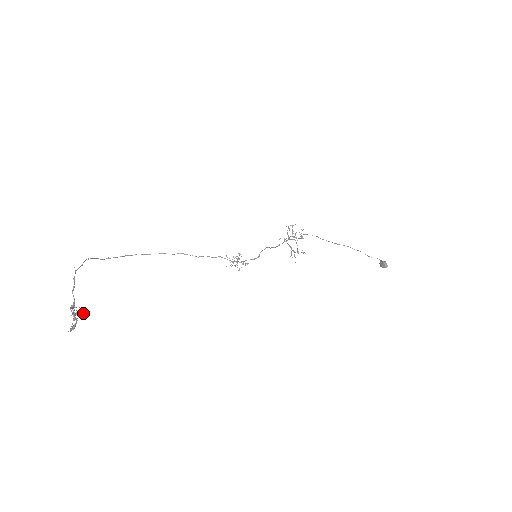
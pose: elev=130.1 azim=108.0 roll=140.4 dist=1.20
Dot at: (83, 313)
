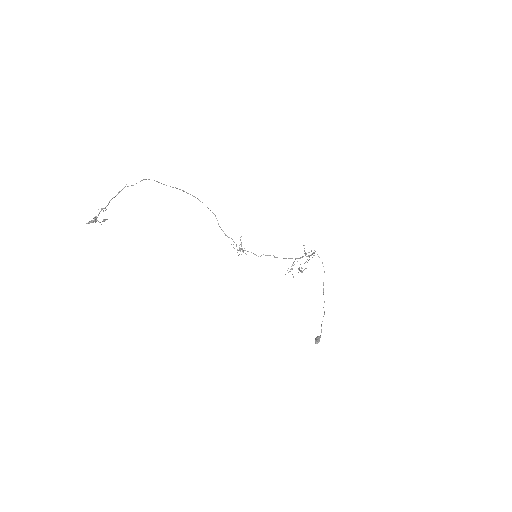
Dot at: (103, 219)
